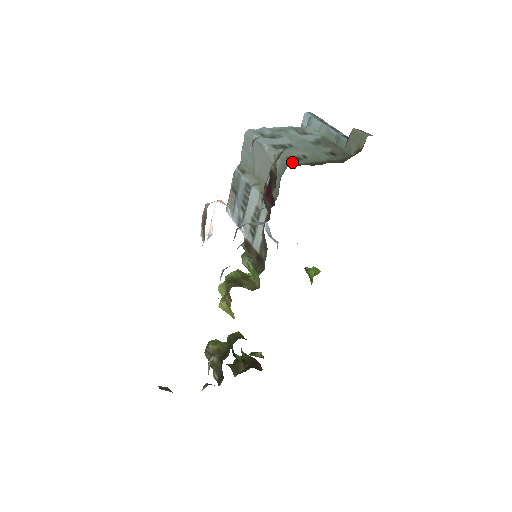
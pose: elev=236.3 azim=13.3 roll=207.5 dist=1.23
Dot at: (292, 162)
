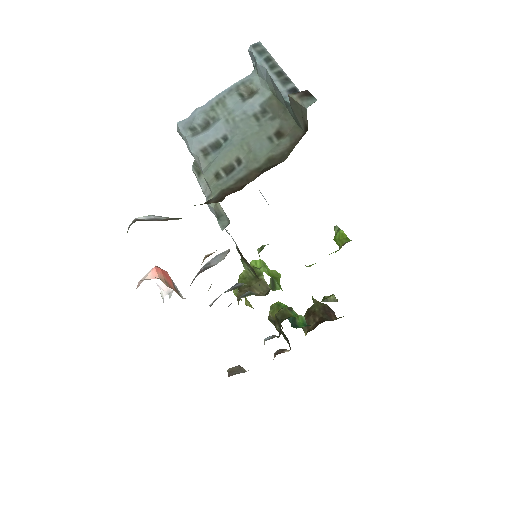
Dot at: (219, 185)
